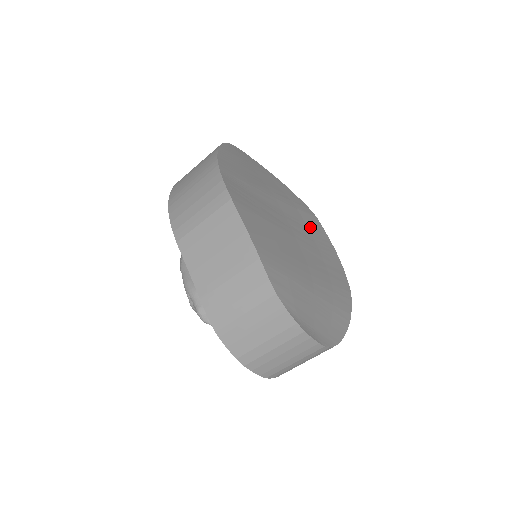
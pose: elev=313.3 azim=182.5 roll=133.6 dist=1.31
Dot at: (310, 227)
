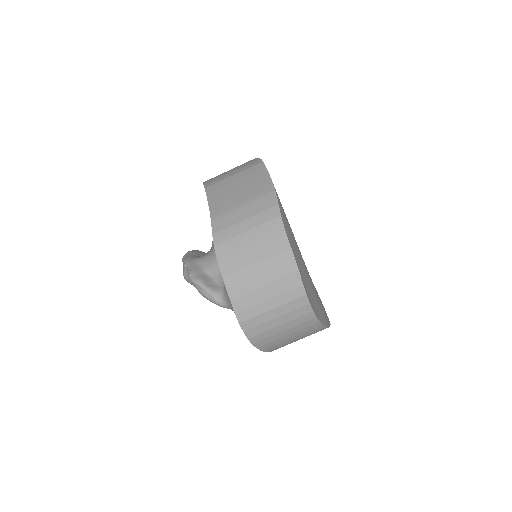
Dot at: occluded
